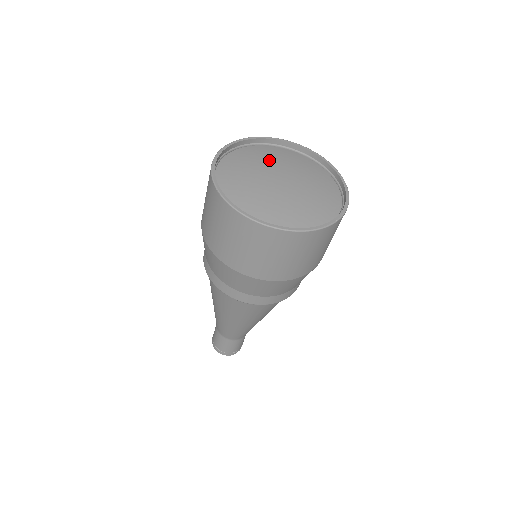
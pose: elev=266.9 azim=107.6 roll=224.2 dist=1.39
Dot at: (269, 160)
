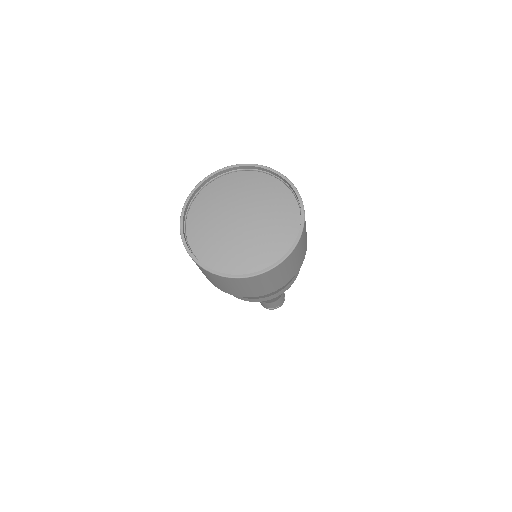
Dot at: (214, 211)
